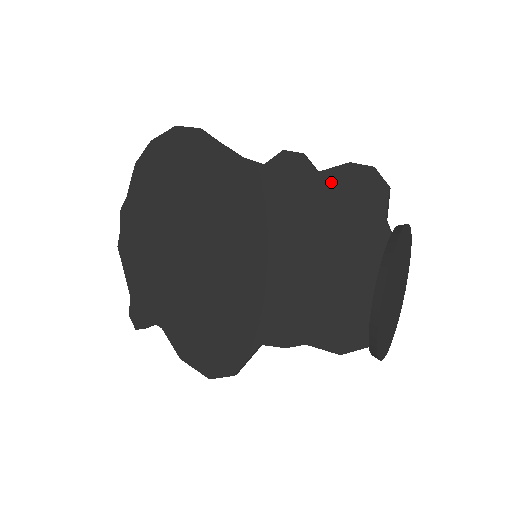
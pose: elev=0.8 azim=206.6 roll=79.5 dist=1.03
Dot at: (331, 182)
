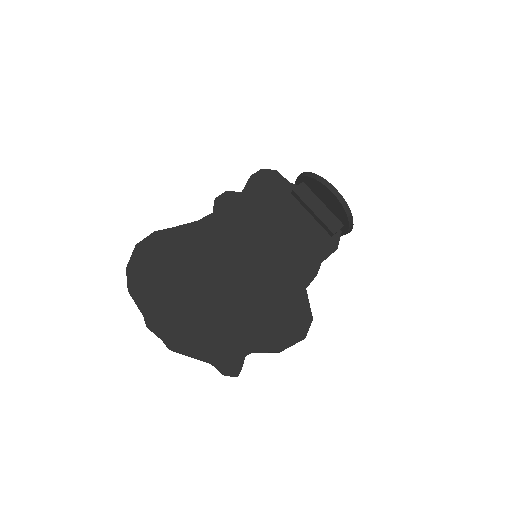
Dot at: (252, 190)
